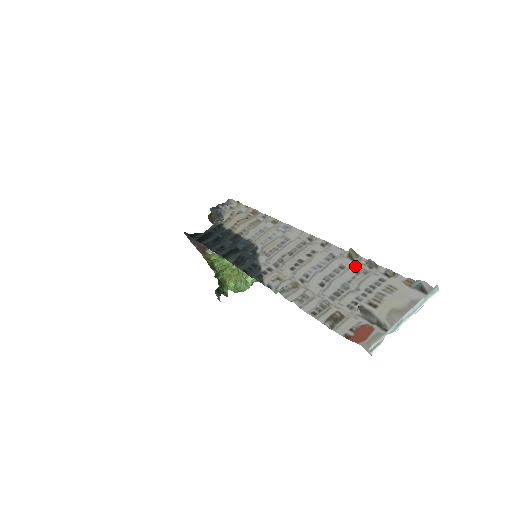
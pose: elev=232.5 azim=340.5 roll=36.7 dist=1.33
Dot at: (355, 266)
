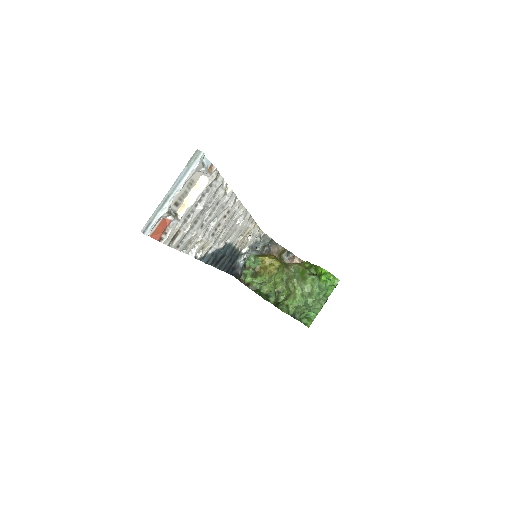
Dot at: (220, 194)
